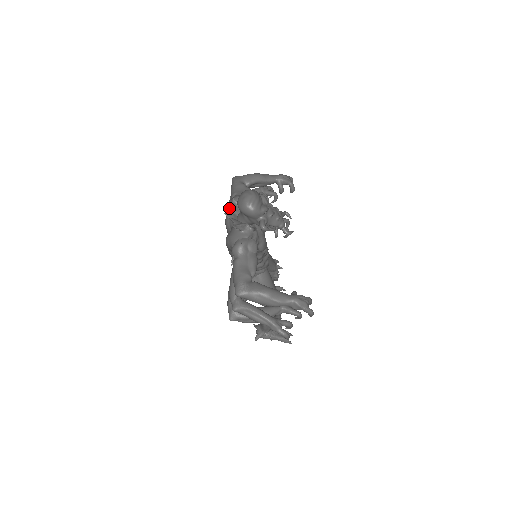
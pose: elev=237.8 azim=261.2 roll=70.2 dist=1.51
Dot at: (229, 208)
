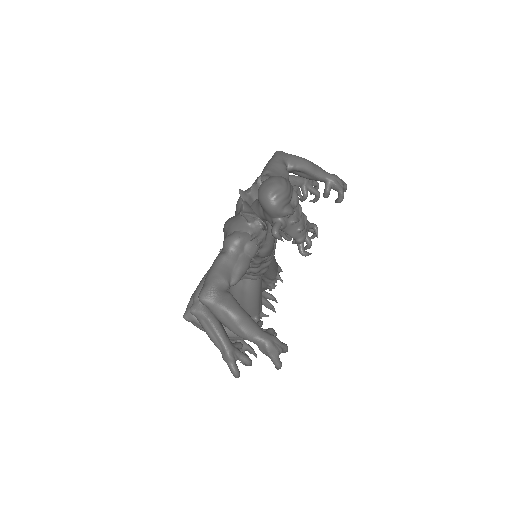
Dot at: occluded
